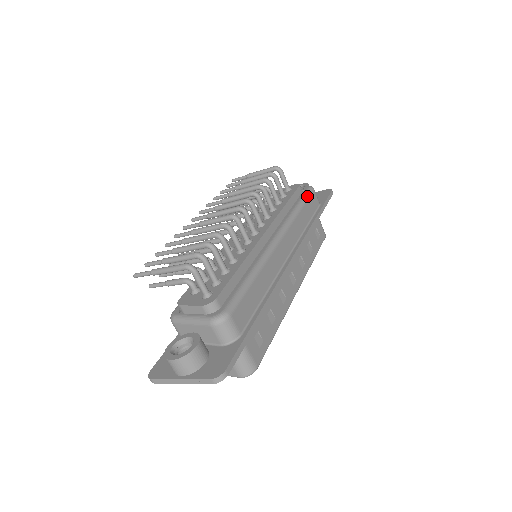
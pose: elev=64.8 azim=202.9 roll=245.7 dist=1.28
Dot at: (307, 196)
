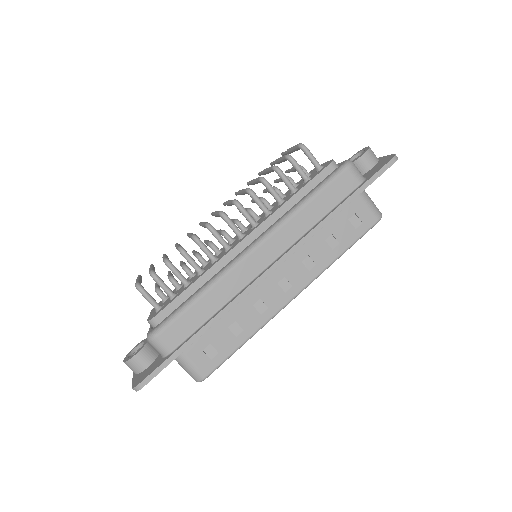
Dot at: (329, 180)
